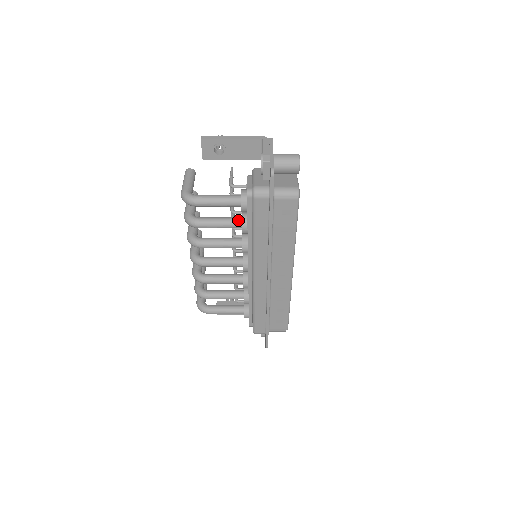
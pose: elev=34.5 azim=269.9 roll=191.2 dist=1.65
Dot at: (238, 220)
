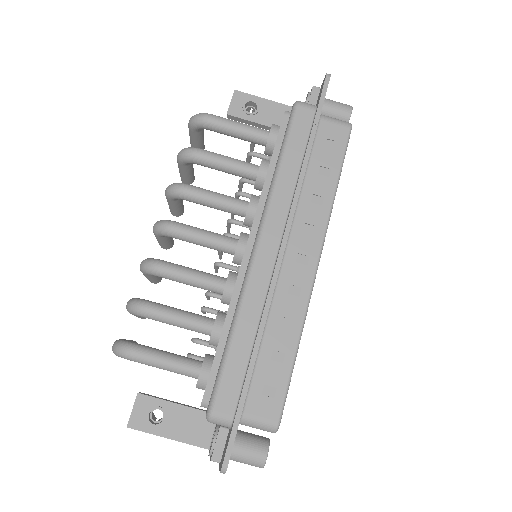
Dot at: occluded
